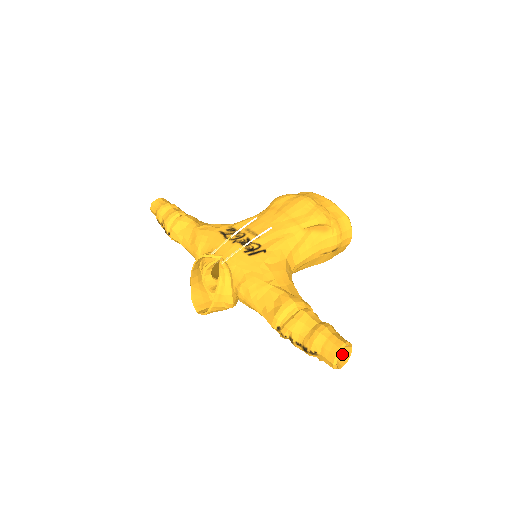
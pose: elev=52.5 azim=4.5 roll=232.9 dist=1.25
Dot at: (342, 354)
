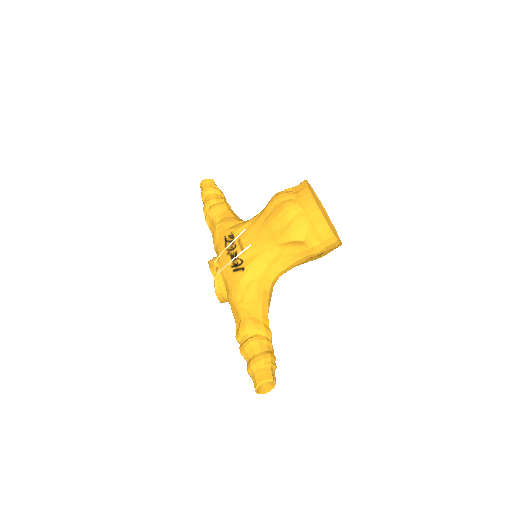
Dot at: (270, 382)
